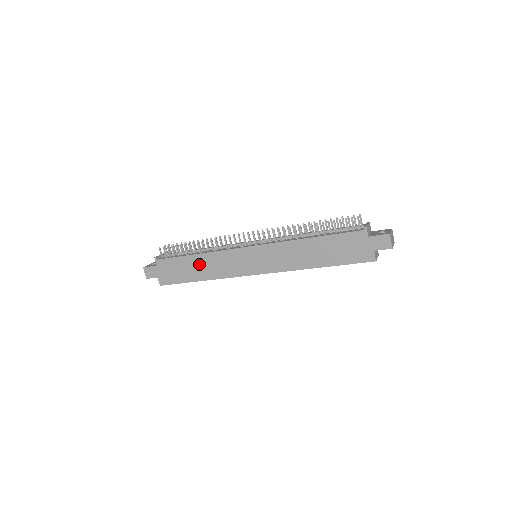
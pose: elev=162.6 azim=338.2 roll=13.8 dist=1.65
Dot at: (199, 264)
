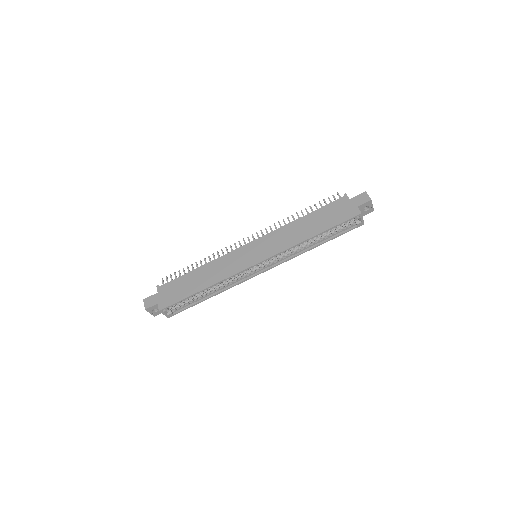
Dot at: (201, 275)
